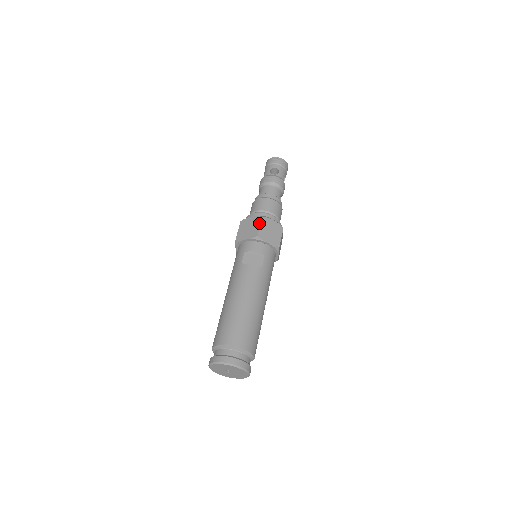
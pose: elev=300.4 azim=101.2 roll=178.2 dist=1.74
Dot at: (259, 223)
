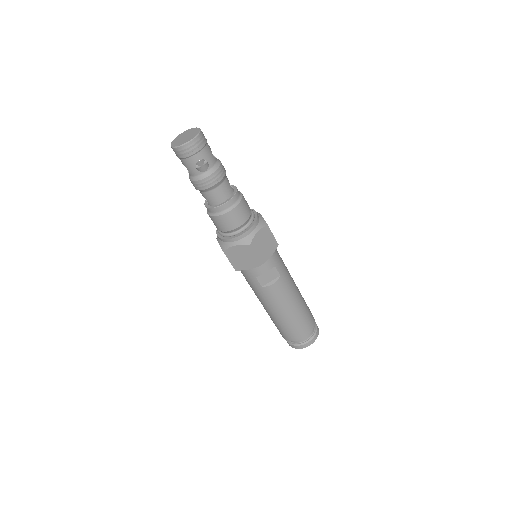
Dot at: (252, 253)
